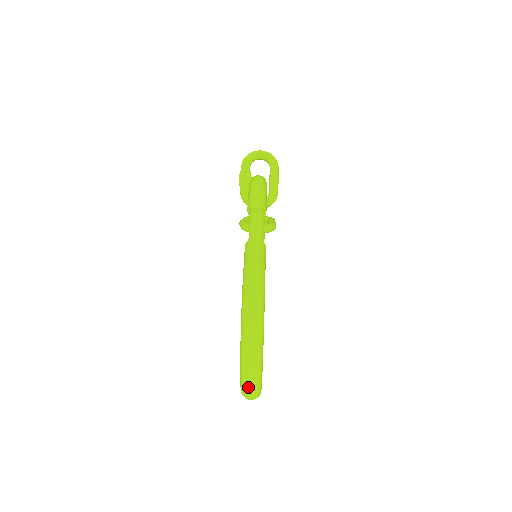
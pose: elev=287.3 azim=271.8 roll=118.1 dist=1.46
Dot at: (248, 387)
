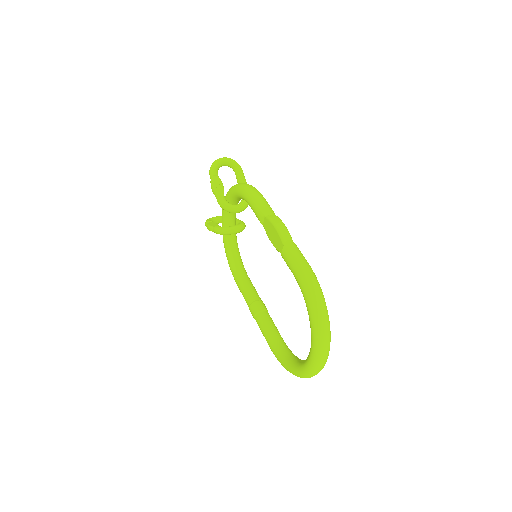
Dot at: (320, 367)
